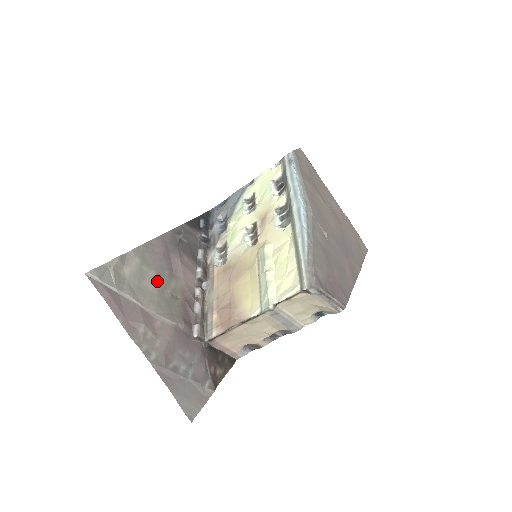
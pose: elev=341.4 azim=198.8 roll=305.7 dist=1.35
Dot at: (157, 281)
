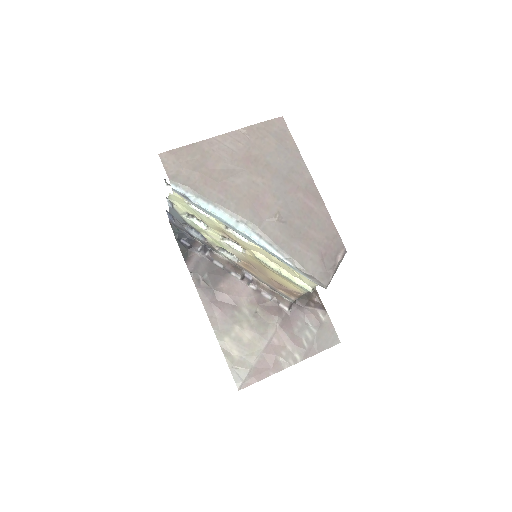
Dot at: (243, 327)
